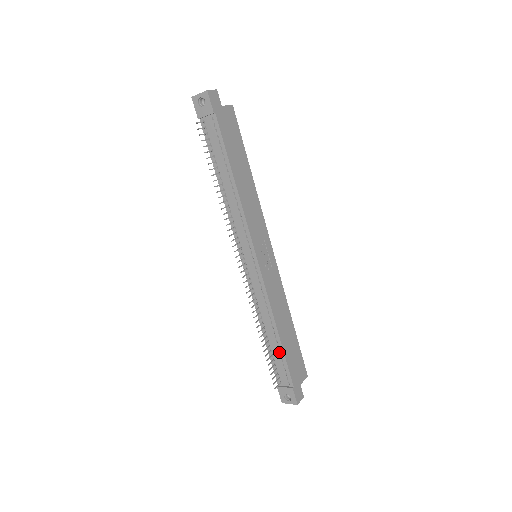
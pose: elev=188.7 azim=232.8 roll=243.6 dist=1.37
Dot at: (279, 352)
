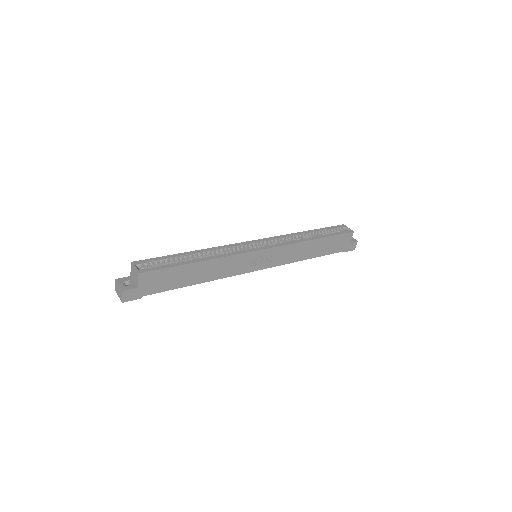
Dot at: occluded
